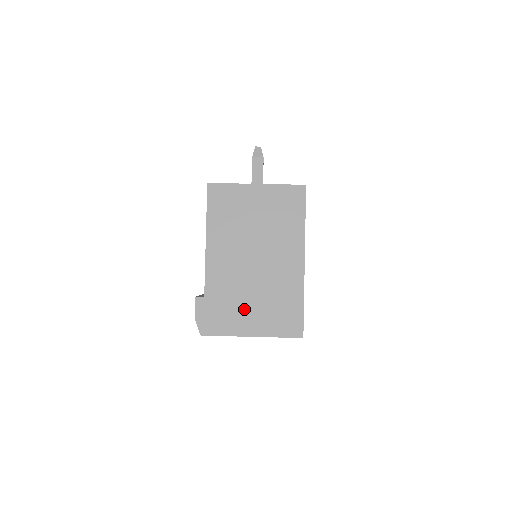
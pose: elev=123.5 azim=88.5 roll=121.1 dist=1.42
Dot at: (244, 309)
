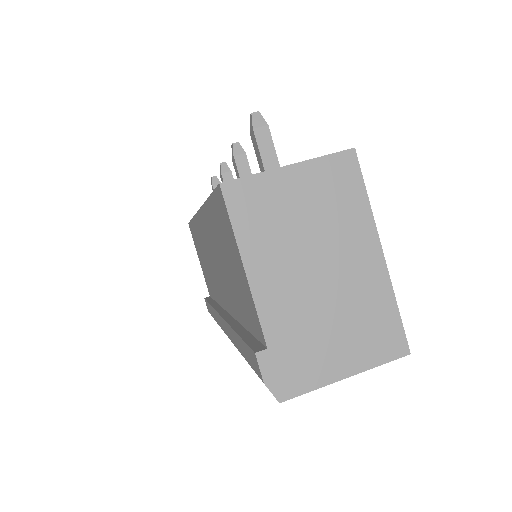
Dot at: (326, 345)
